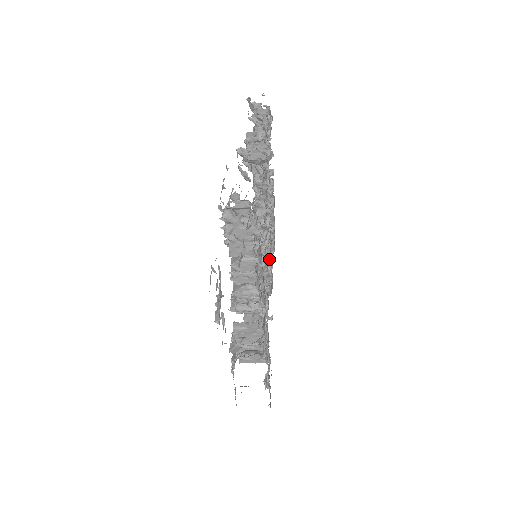
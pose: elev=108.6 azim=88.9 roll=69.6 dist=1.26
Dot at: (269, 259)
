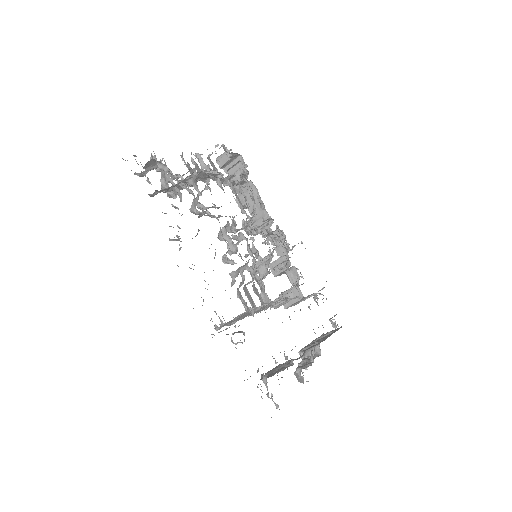
Dot at: (267, 243)
